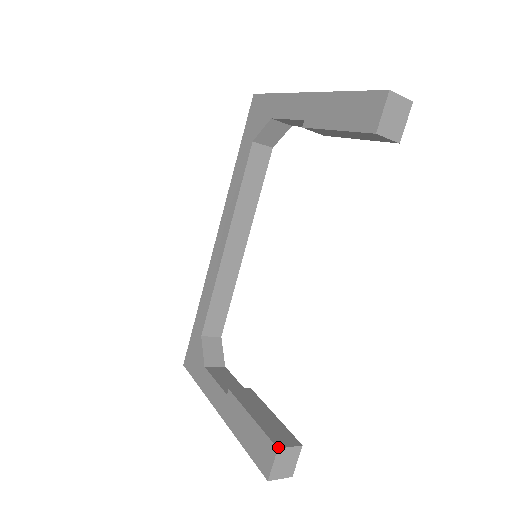
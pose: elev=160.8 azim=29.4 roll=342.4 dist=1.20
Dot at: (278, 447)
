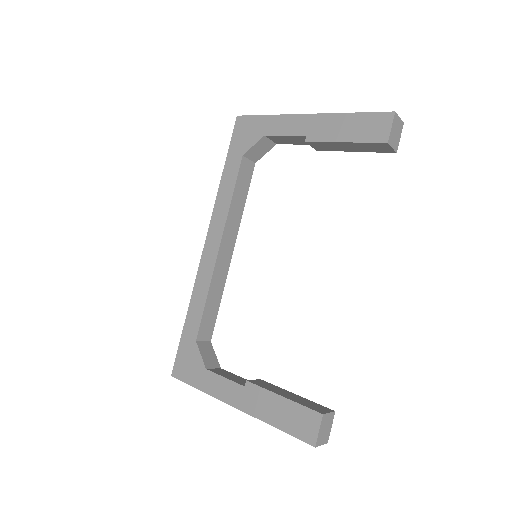
Dot at: (322, 413)
